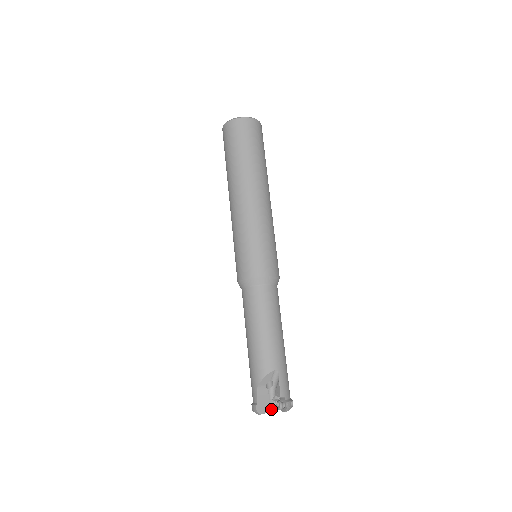
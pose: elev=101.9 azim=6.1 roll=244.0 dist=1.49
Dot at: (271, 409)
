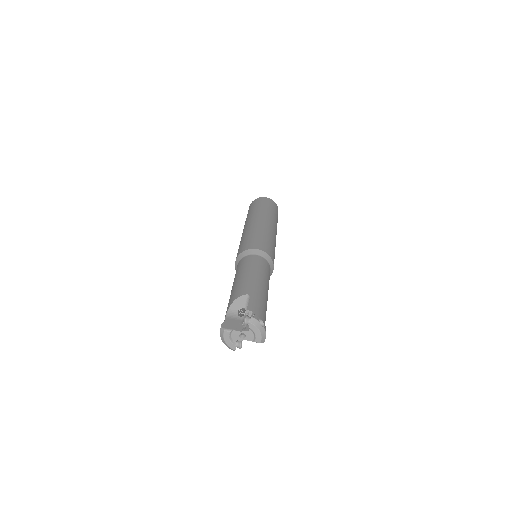
Dot at: (239, 330)
